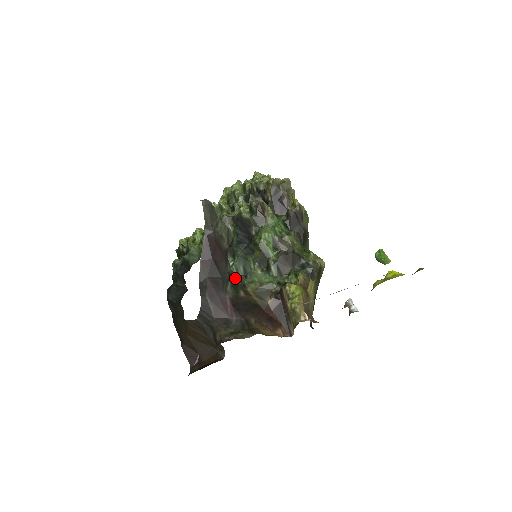
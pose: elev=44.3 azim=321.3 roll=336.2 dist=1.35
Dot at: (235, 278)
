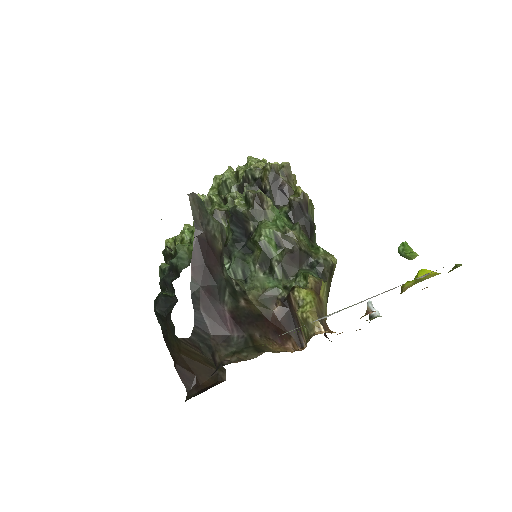
Dot at: (233, 284)
